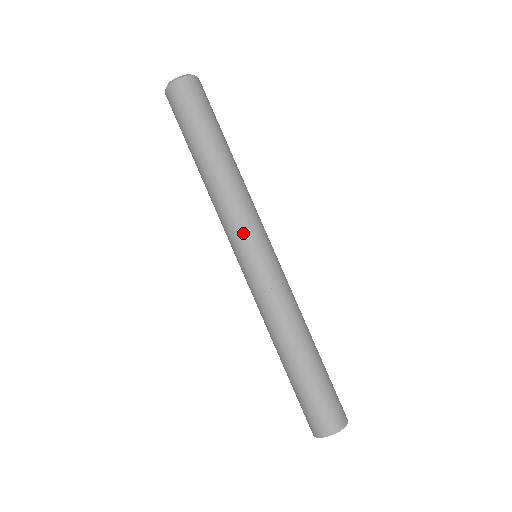
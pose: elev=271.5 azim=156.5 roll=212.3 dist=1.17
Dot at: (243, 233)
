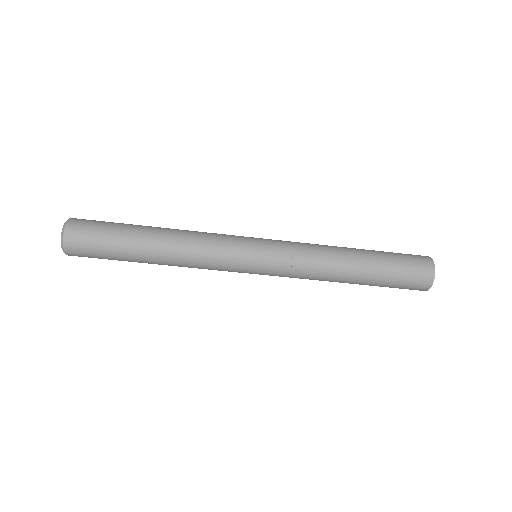
Dot at: (231, 271)
